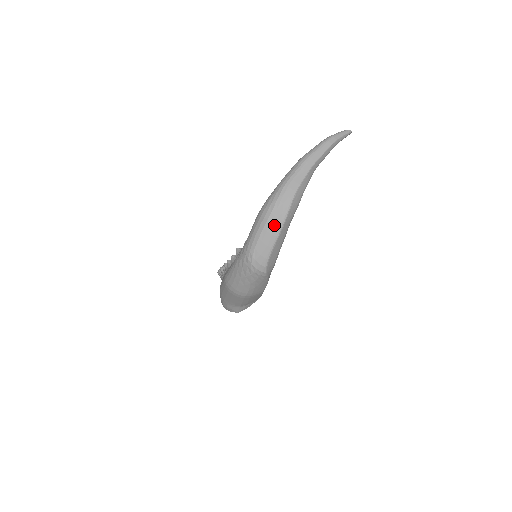
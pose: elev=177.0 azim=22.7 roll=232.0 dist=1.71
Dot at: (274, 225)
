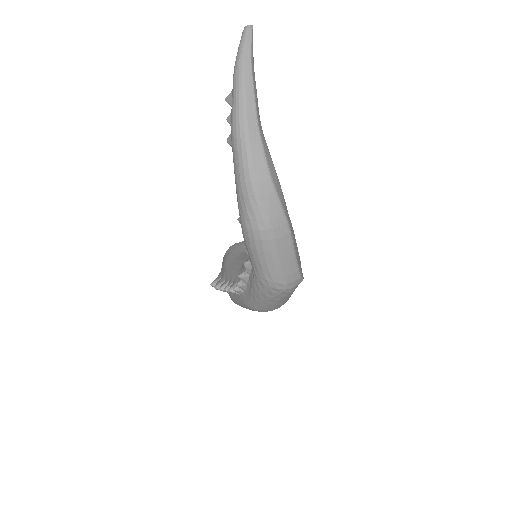
Dot at: (280, 237)
